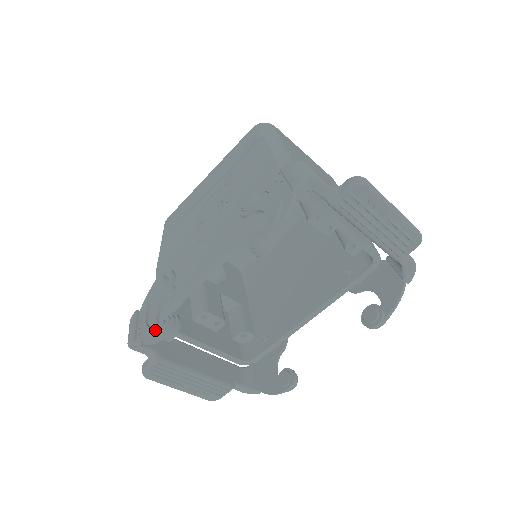
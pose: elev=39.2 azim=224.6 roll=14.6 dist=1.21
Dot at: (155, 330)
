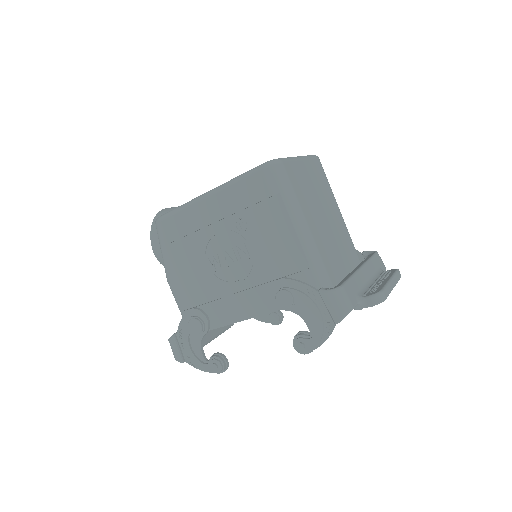
Dot at: (208, 367)
